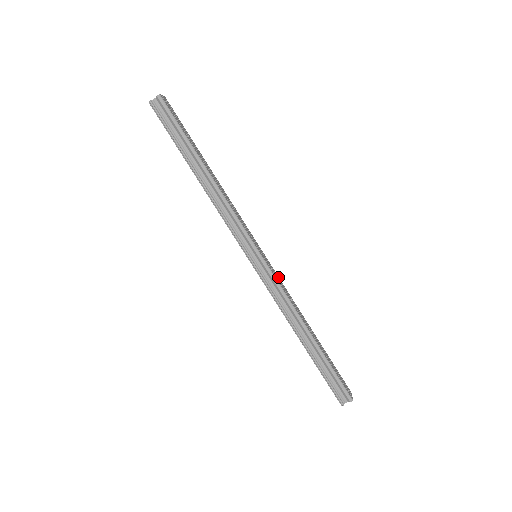
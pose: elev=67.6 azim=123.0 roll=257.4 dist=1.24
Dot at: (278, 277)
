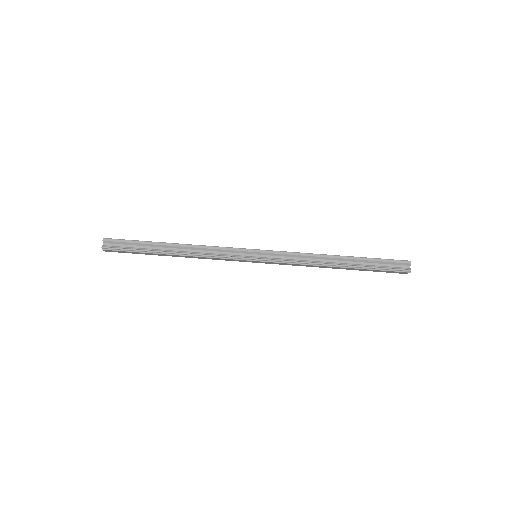
Dot at: occluded
